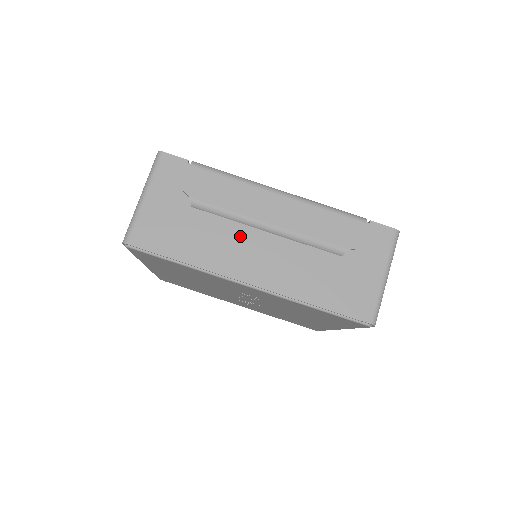
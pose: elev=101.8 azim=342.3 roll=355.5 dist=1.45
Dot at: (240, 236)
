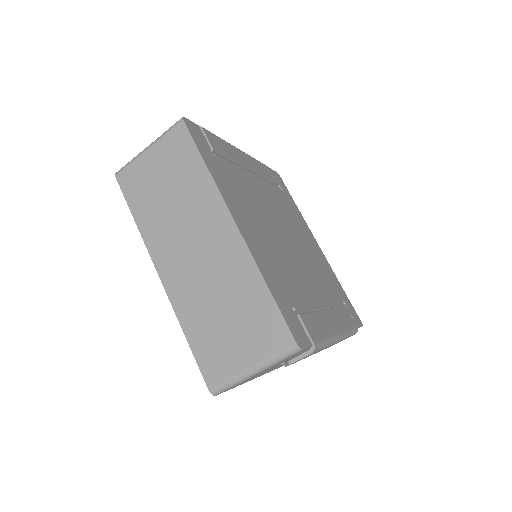
Dot at: occluded
